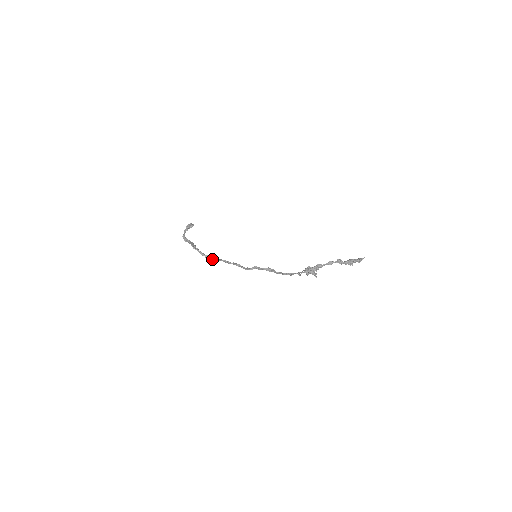
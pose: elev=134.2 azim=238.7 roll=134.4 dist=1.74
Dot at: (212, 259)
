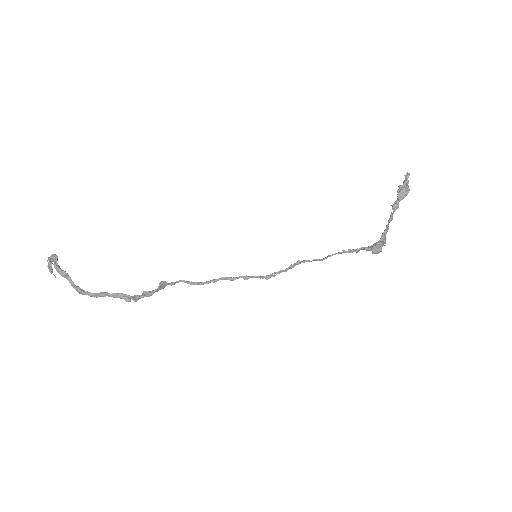
Dot at: occluded
